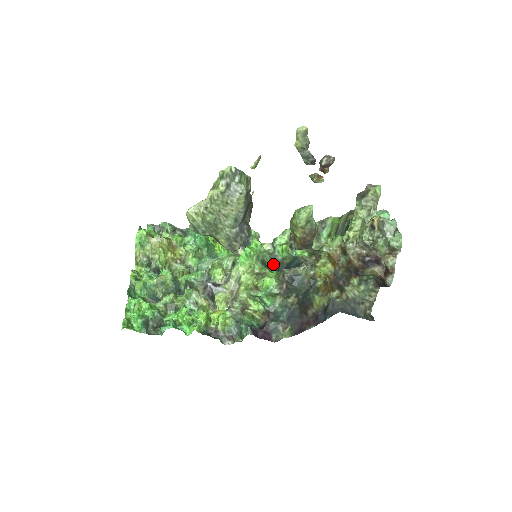
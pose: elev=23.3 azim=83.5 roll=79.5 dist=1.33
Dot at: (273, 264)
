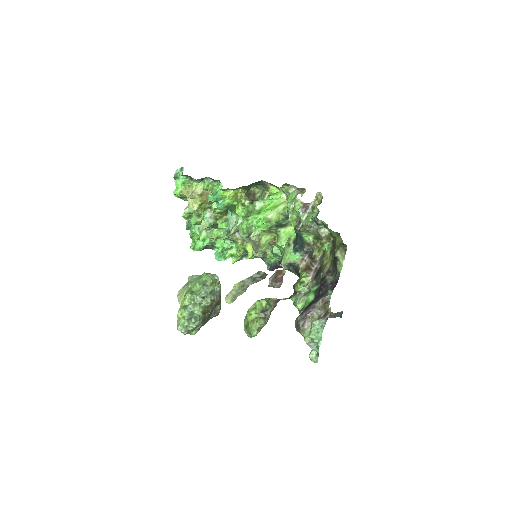
Dot at: occluded
